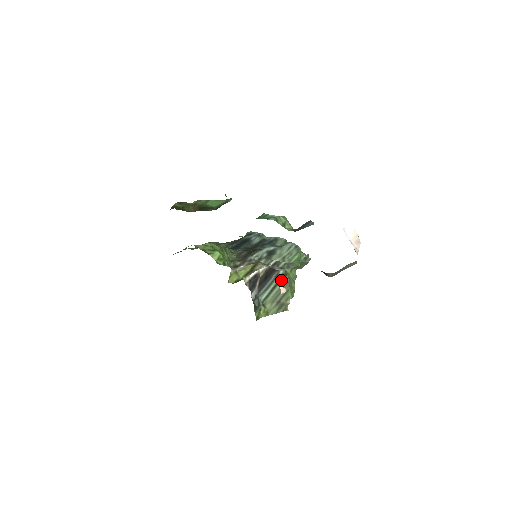
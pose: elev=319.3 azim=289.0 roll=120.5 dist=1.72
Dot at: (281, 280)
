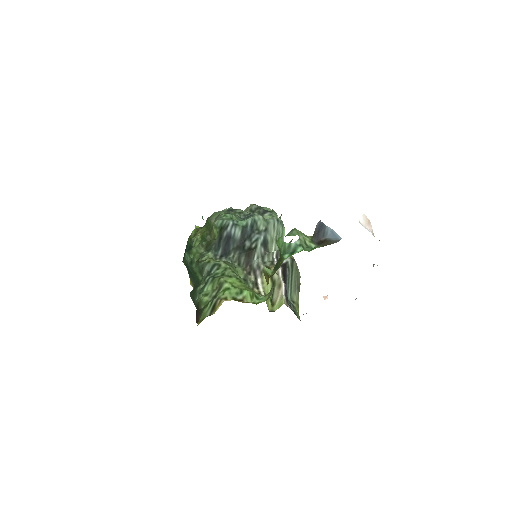
Dot at: (292, 269)
